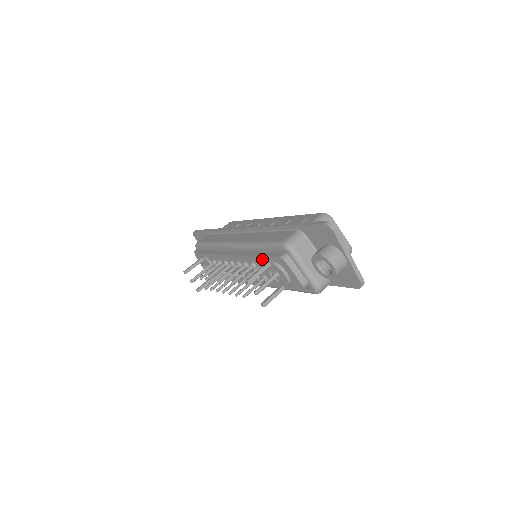
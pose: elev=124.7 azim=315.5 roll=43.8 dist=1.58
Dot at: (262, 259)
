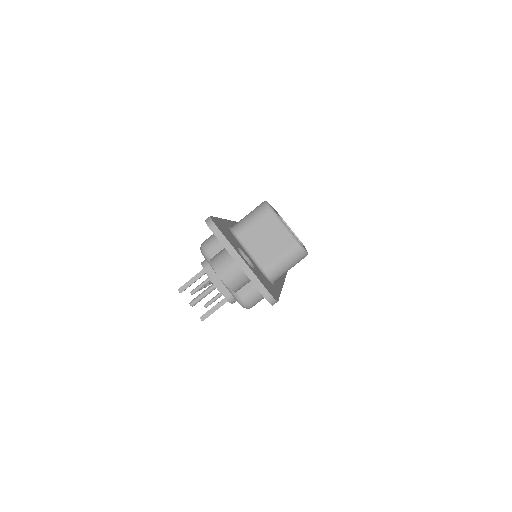
Dot at: occluded
